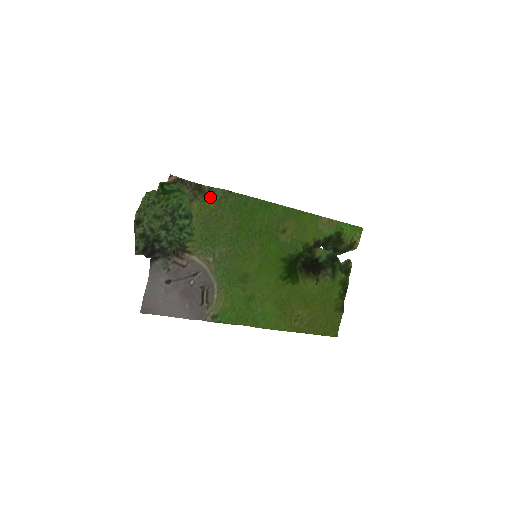
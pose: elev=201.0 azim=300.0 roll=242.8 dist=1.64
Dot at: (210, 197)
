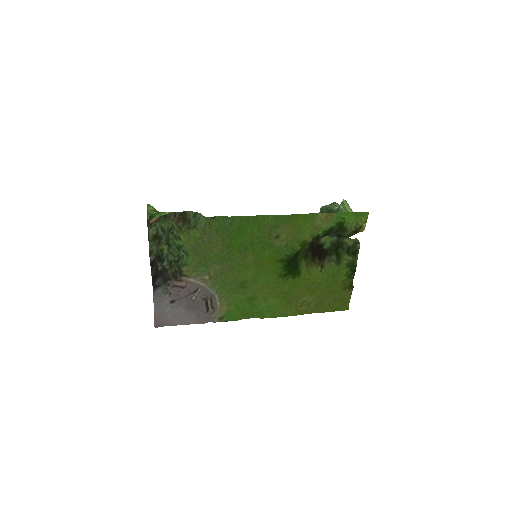
Dot at: (194, 227)
